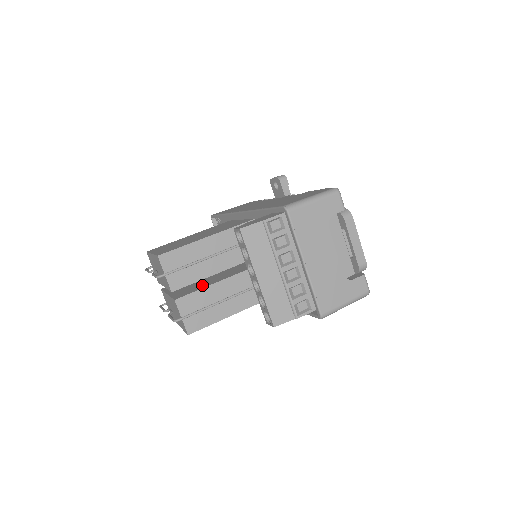
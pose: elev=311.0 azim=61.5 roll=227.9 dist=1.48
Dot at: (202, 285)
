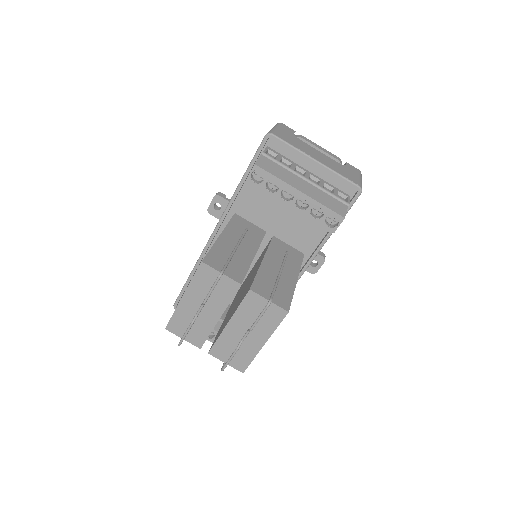
Dot at: (251, 280)
